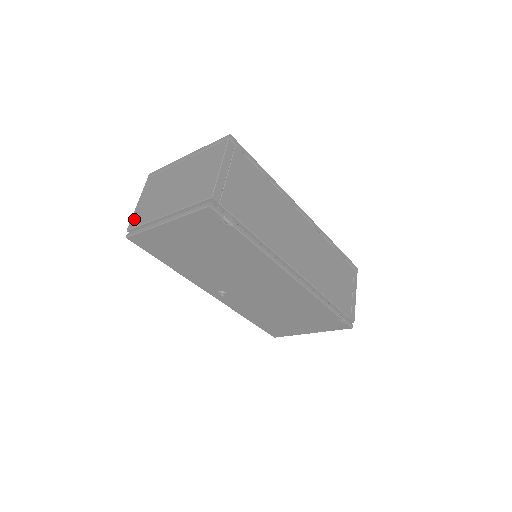
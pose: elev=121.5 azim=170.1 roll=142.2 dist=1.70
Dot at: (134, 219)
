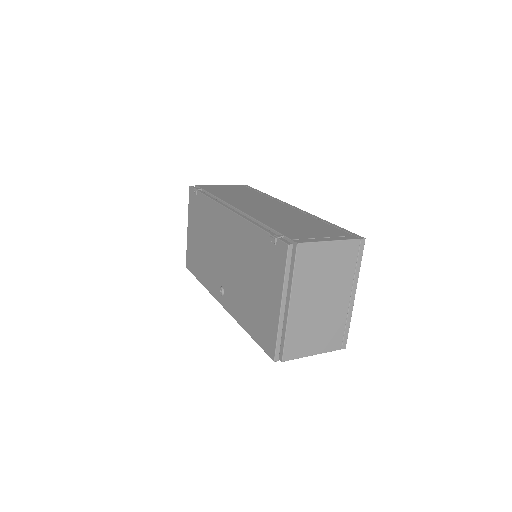
Dot at: occluded
